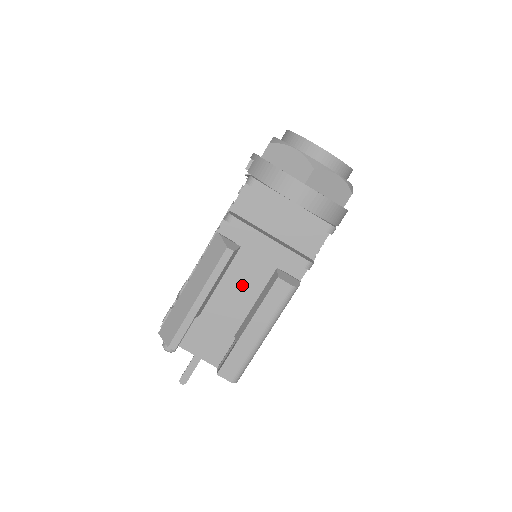
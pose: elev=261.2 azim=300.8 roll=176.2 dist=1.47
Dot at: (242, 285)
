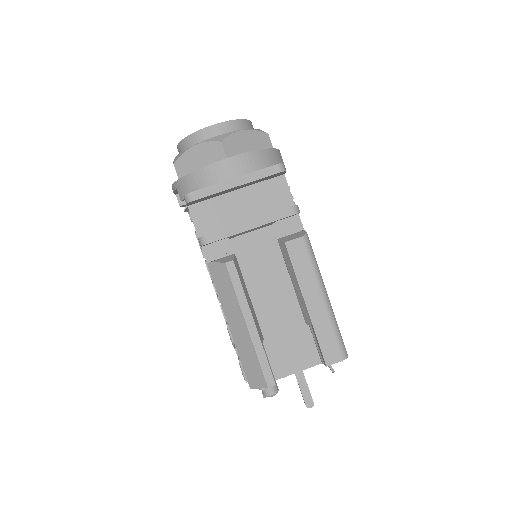
Dot at: (268, 280)
